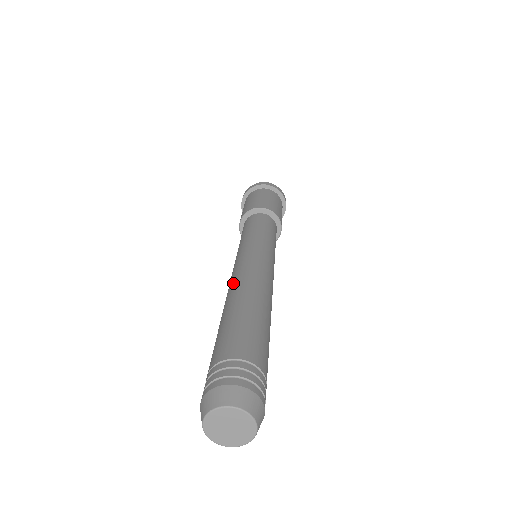
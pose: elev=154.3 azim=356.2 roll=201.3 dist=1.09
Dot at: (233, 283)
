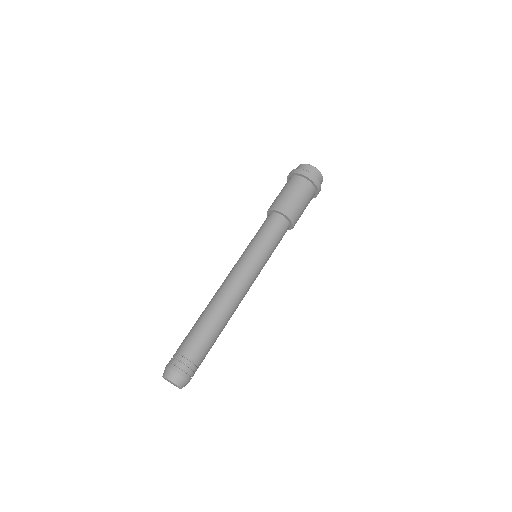
Dot at: (218, 291)
